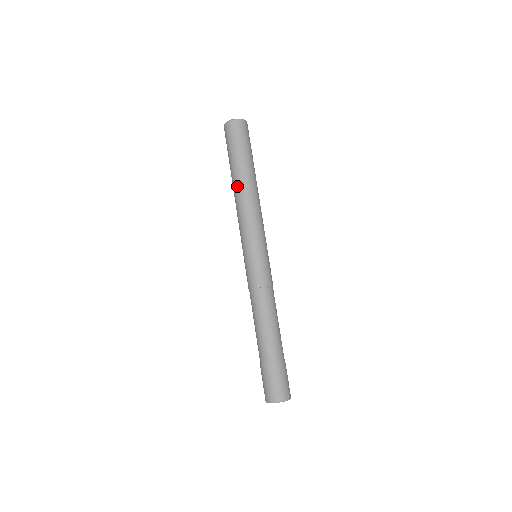
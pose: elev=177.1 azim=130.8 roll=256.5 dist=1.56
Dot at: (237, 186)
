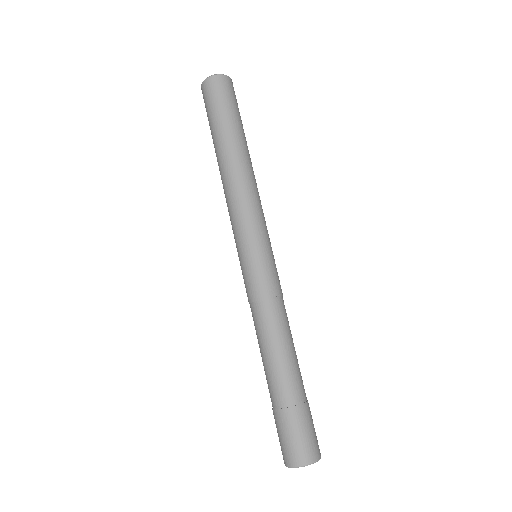
Dot at: (219, 166)
